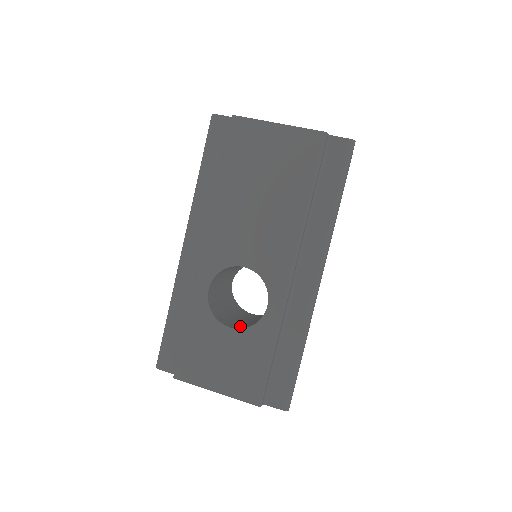
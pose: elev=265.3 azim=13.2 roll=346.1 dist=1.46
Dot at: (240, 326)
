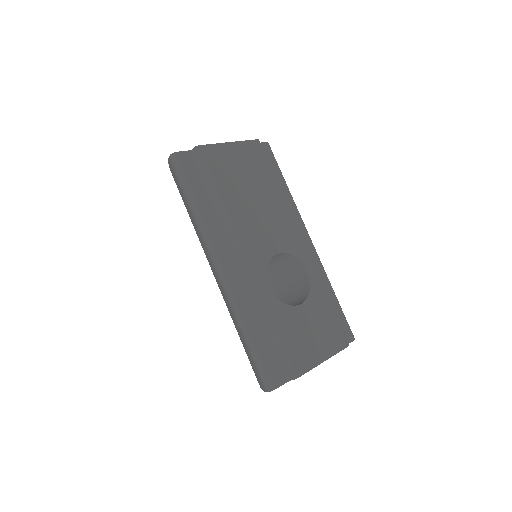
Dot at: (297, 304)
